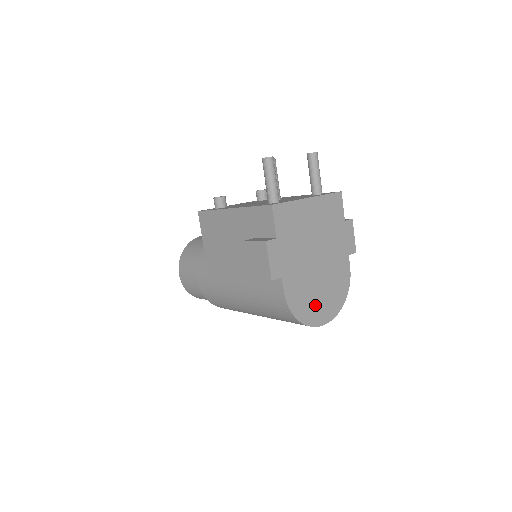
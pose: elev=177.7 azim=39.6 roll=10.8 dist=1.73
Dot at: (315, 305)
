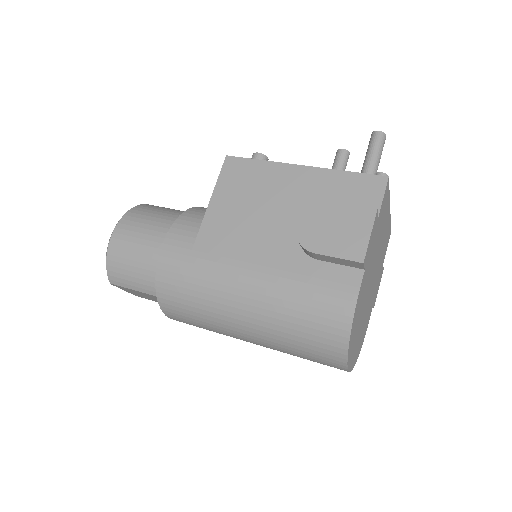
Dot at: (355, 337)
